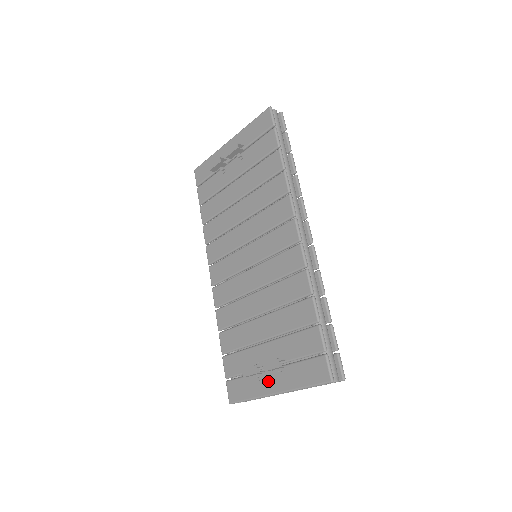
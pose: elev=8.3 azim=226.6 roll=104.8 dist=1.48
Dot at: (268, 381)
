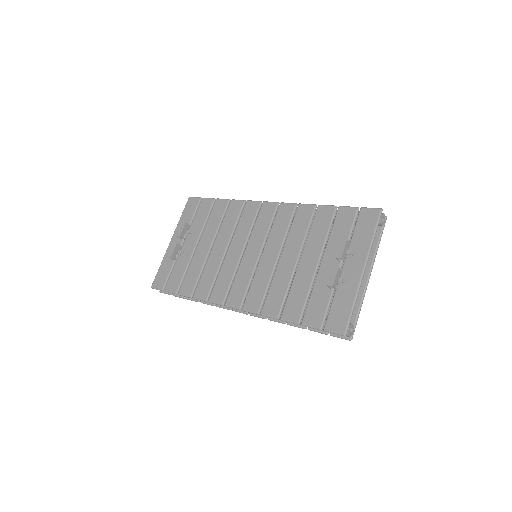
Dot at: (350, 272)
